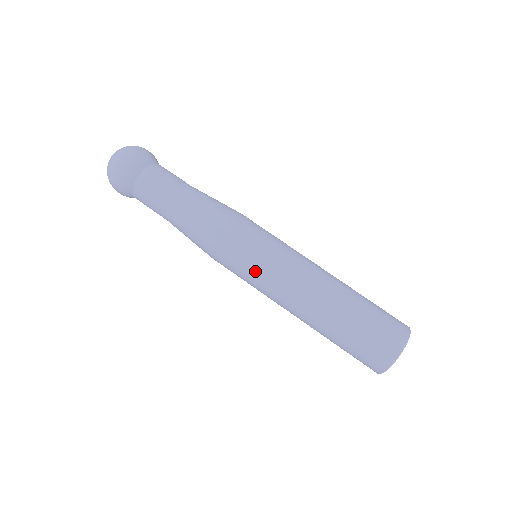
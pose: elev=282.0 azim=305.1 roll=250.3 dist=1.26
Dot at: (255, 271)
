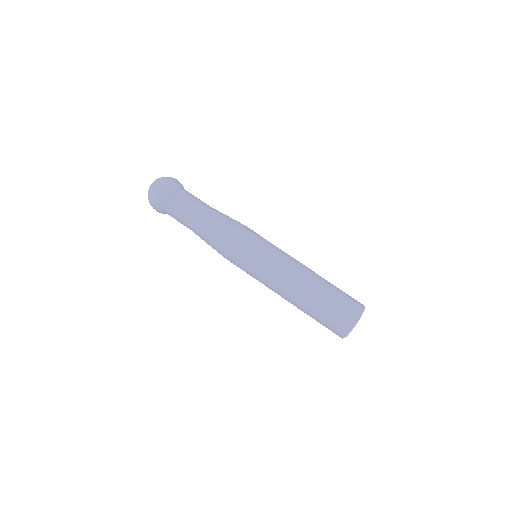
Dot at: (255, 267)
